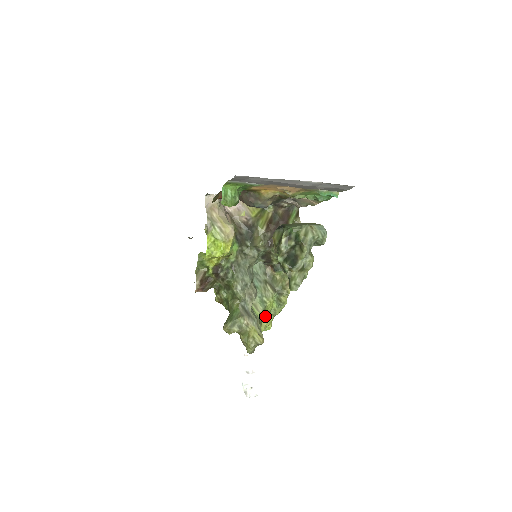
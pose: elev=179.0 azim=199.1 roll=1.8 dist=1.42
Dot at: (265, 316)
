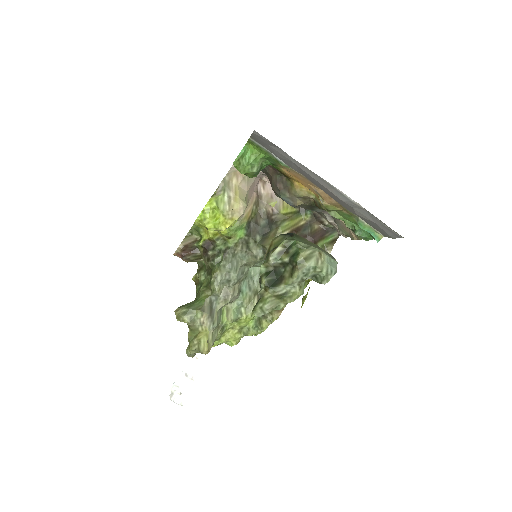
Dot at: (234, 328)
